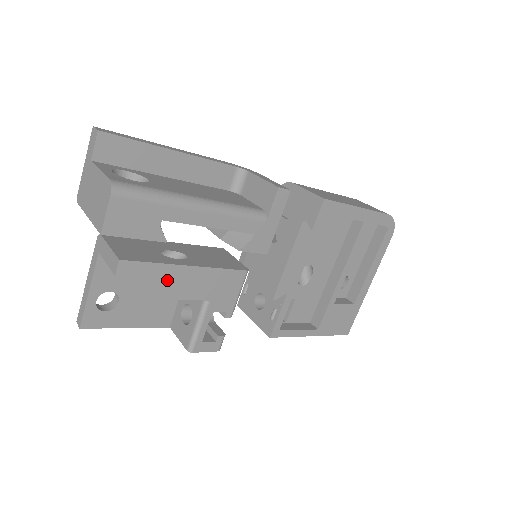
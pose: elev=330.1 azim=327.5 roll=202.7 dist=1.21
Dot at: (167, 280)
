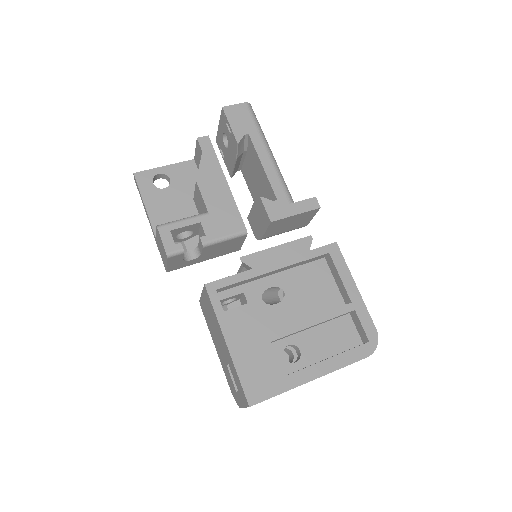
Dot at: (209, 172)
